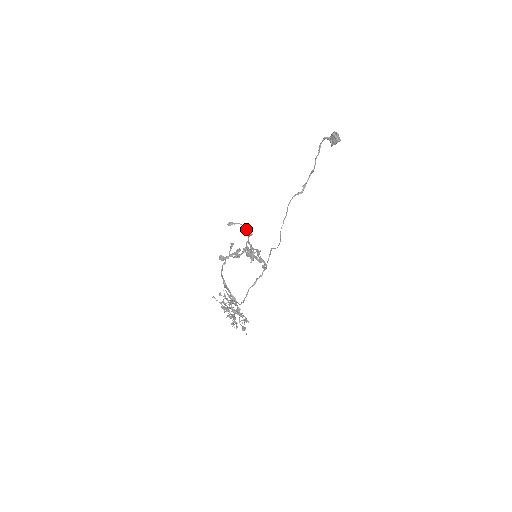
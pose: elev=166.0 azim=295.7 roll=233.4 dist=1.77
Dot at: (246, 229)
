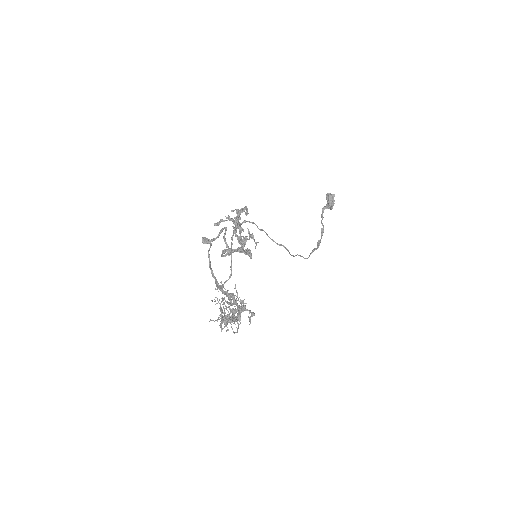
Dot at: (233, 219)
